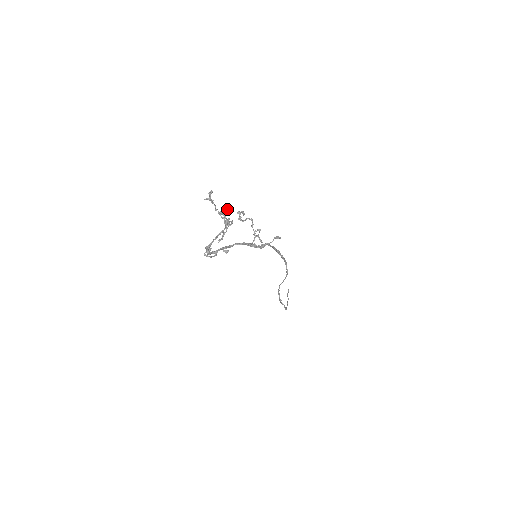
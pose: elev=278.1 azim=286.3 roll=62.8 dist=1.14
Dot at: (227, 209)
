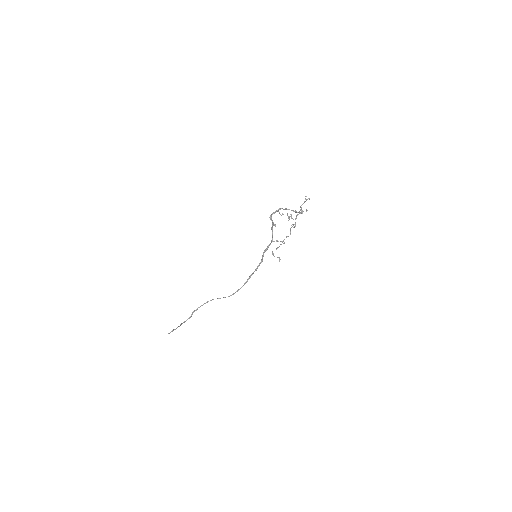
Dot at: occluded
